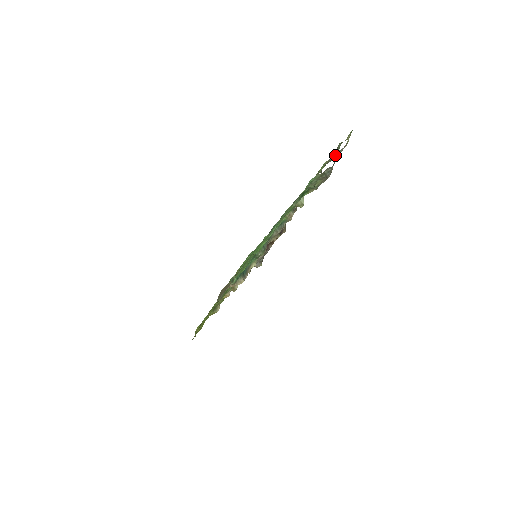
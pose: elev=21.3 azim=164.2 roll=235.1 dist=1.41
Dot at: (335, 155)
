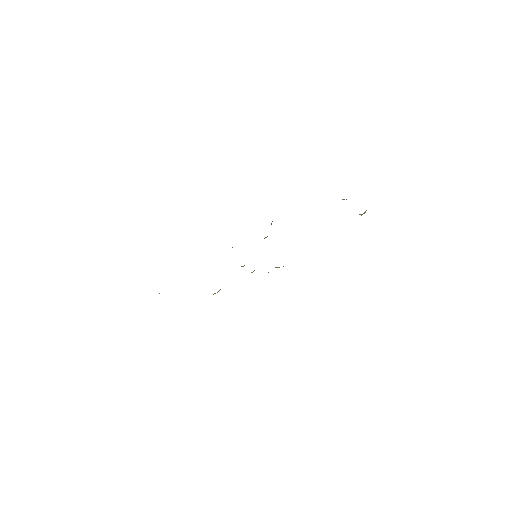
Dot at: occluded
